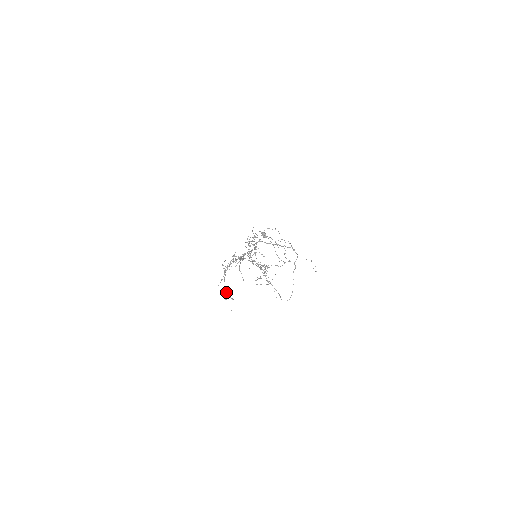
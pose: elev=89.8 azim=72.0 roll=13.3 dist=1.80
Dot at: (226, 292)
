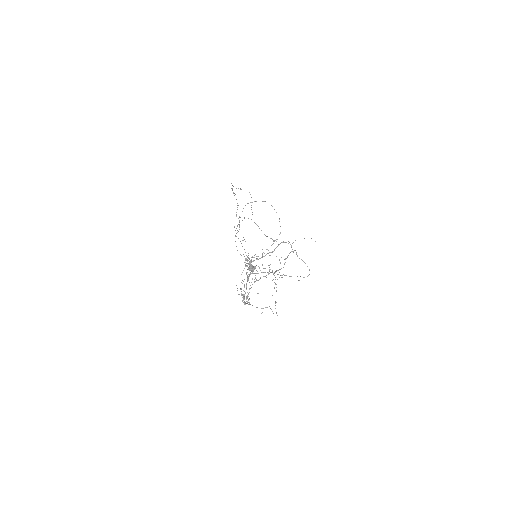
Dot at: occluded
